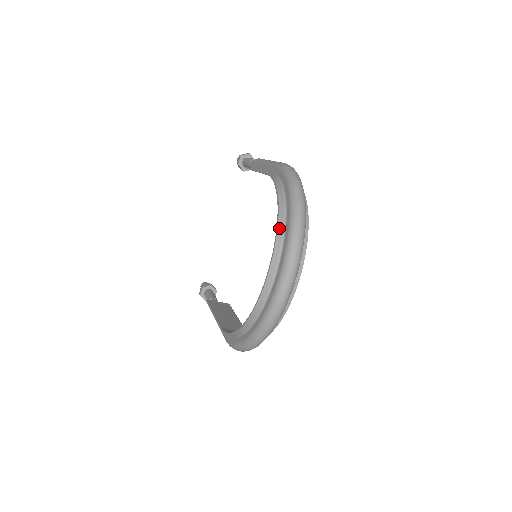
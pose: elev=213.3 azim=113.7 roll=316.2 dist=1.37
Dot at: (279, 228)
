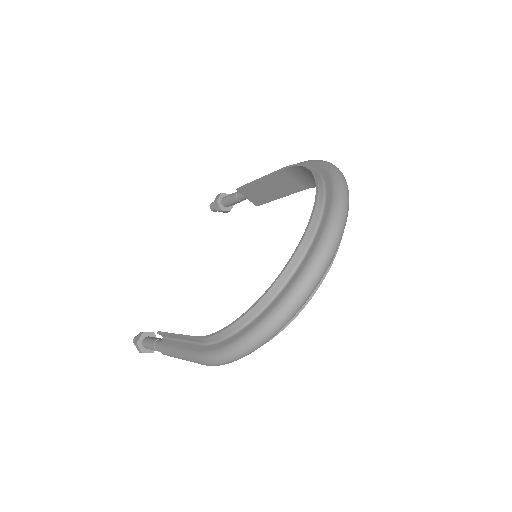
Dot at: (319, 188)
